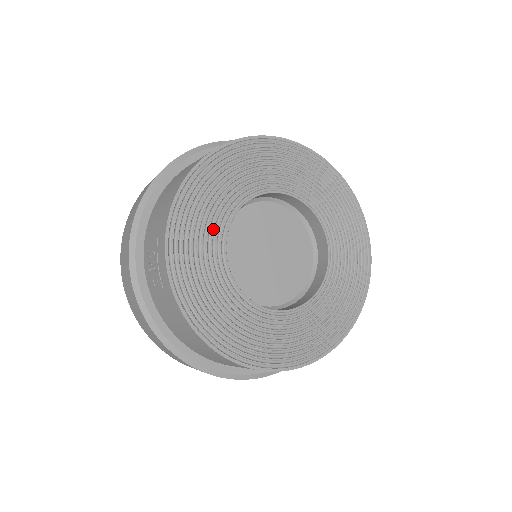
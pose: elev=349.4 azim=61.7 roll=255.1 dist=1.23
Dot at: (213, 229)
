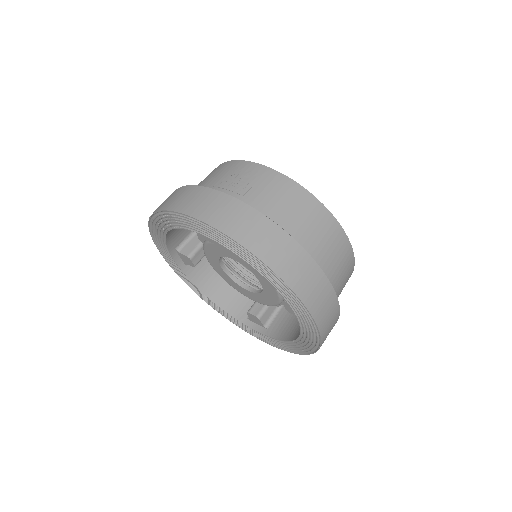
Dot at: occluded
